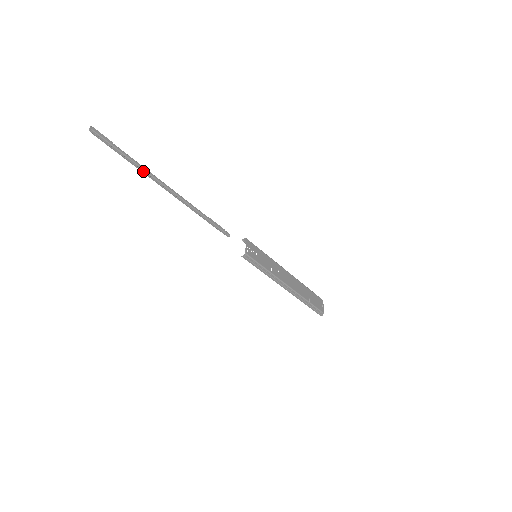
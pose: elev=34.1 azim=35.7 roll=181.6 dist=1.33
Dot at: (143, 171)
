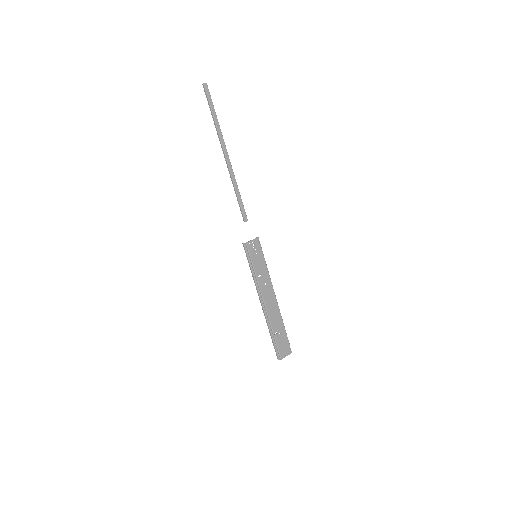
Dot at: (217, 130)
